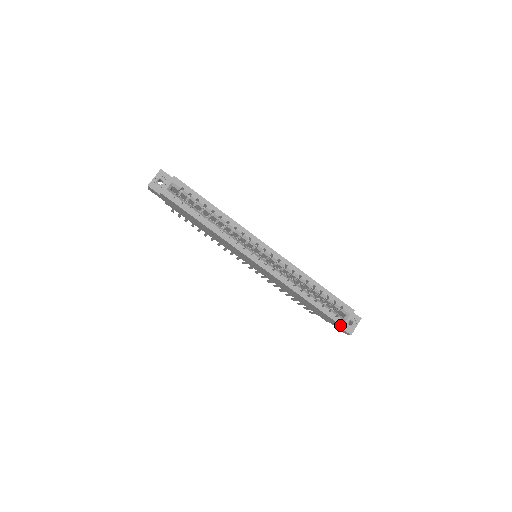
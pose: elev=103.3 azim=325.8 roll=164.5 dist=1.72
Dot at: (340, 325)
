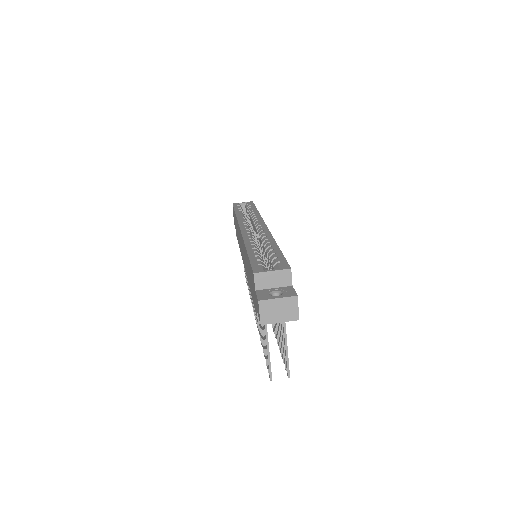
Dot at: (253, 271)
